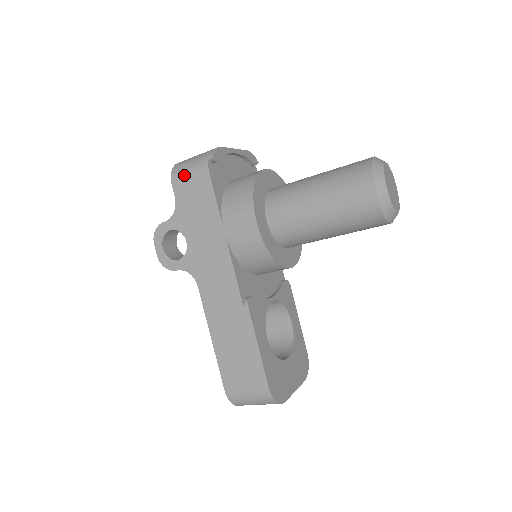
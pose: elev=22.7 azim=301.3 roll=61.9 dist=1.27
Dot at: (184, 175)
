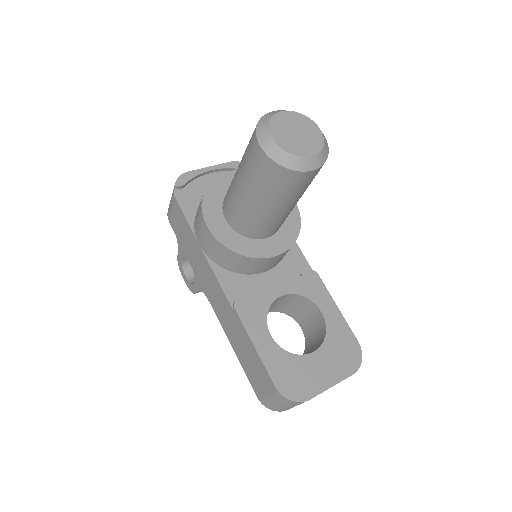
Dot at: (170, 209)
